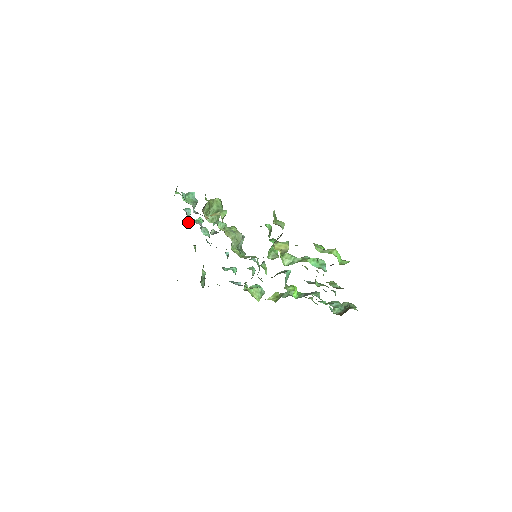
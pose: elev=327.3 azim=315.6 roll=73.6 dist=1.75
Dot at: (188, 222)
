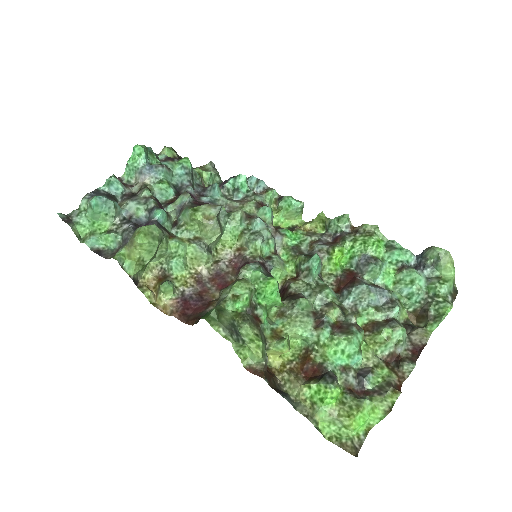
Dot at: (129, 179)
